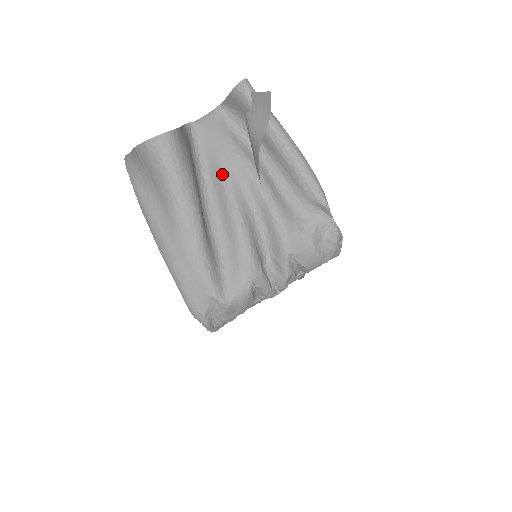
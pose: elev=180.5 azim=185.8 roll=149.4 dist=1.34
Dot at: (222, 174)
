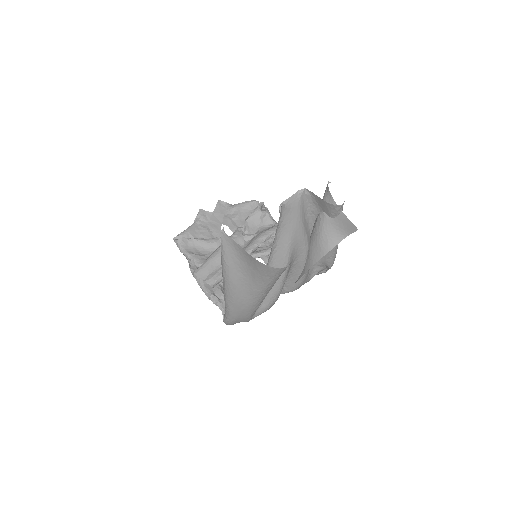
Dot at: (288, 251)
